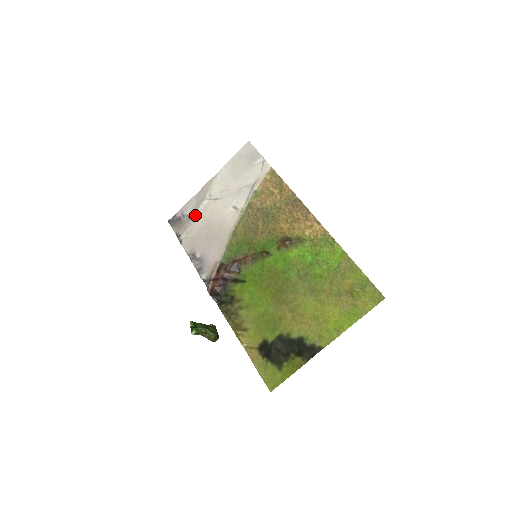
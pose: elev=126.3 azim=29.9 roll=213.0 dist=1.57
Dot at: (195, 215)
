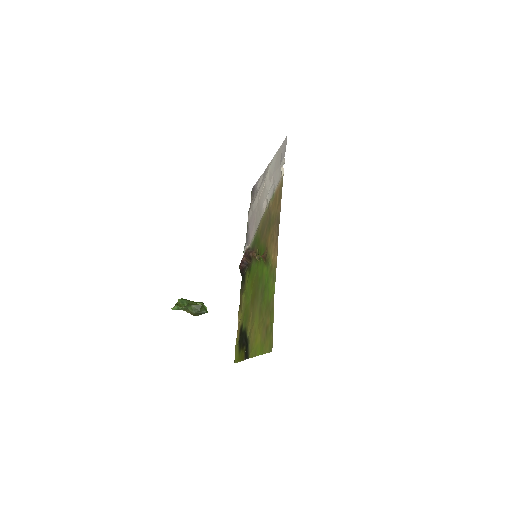
Dot at: (257, 193)
